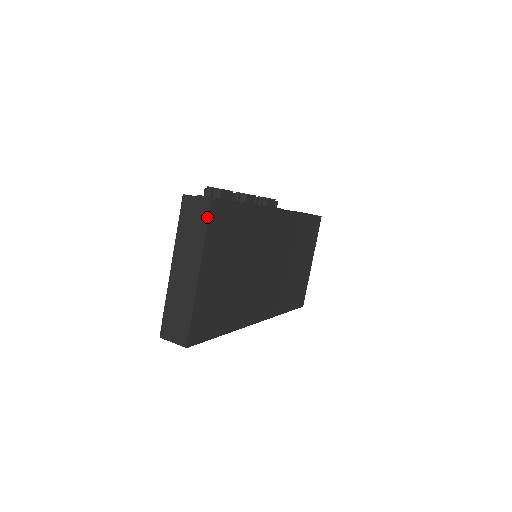
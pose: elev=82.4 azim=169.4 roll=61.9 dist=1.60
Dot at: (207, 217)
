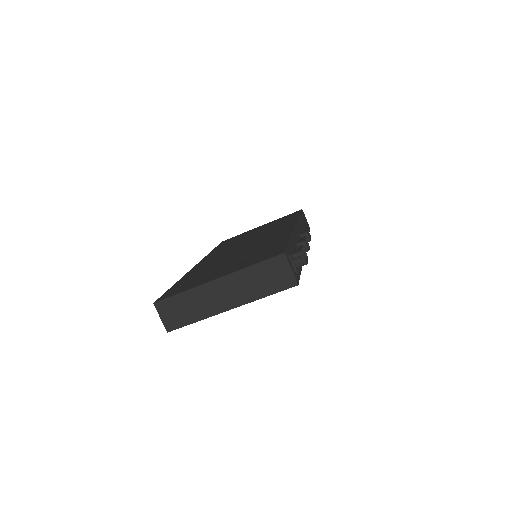
Dot at: (282, 289)
